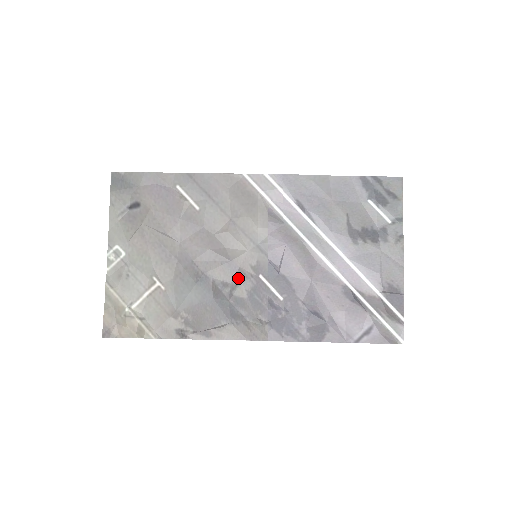
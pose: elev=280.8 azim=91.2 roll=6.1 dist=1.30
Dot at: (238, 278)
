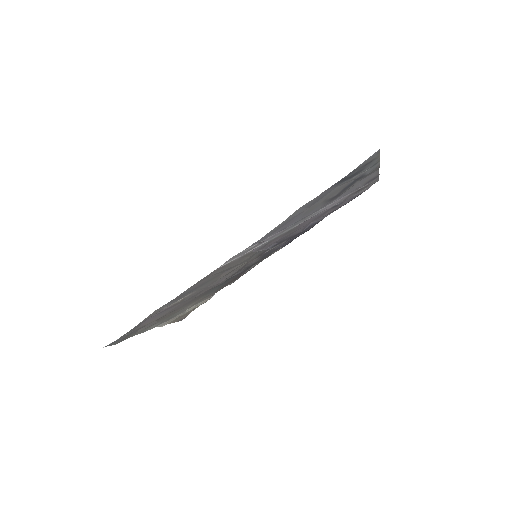
Dot at: occluded
